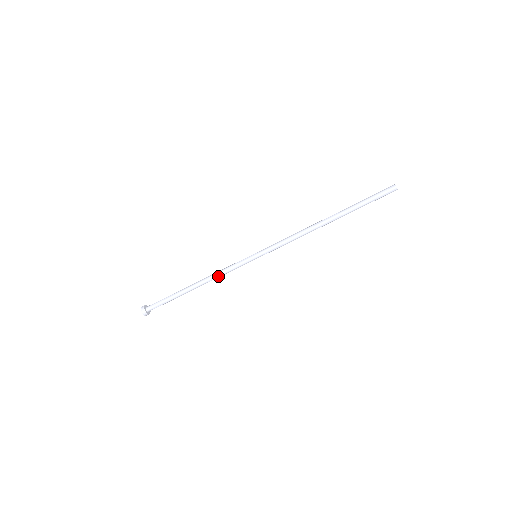
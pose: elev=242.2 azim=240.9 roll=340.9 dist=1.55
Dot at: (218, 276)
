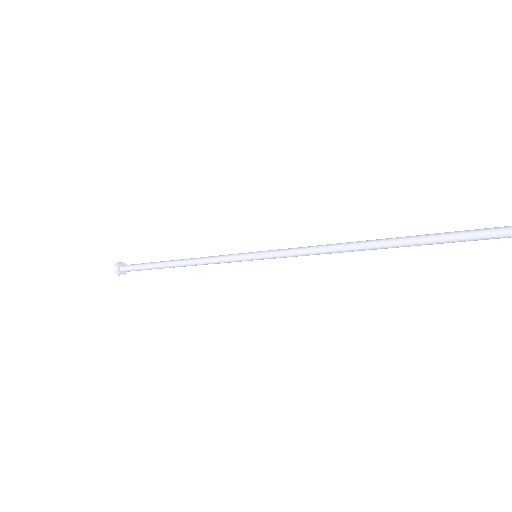
Dot at: (204, 264)
